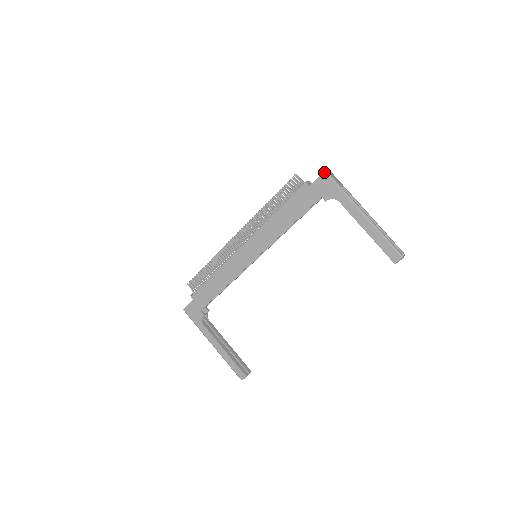
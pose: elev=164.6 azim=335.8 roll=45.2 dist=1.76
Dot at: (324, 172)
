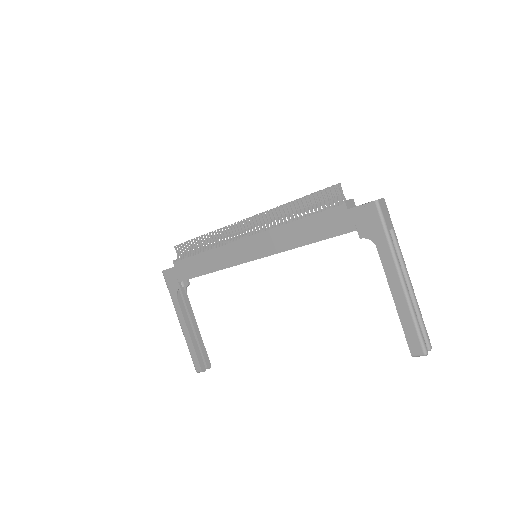
Dot at: (374, 201)
